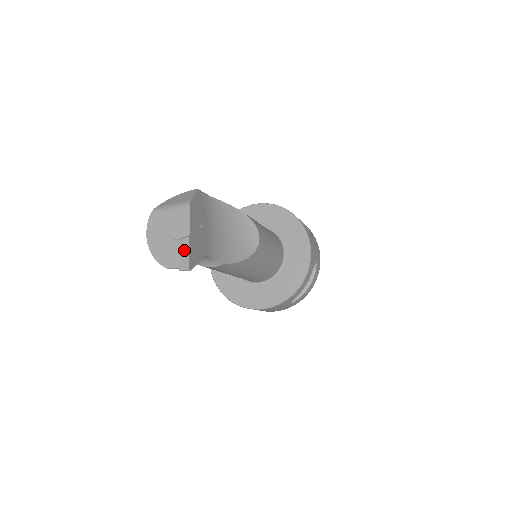
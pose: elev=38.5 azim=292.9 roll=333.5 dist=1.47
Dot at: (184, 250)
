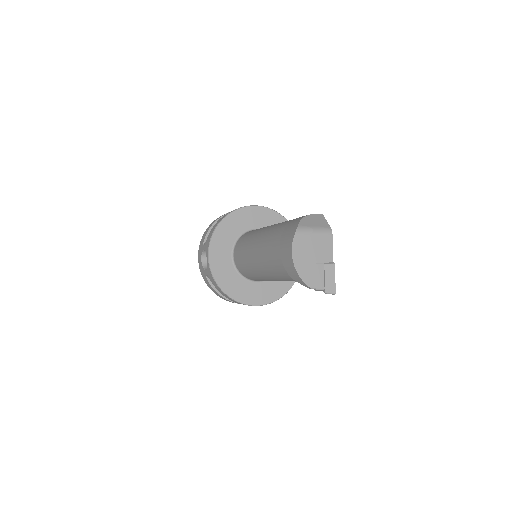
Dot at: (331, 275)
